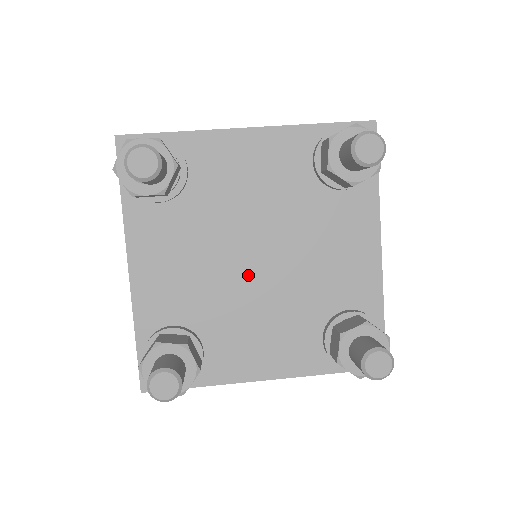
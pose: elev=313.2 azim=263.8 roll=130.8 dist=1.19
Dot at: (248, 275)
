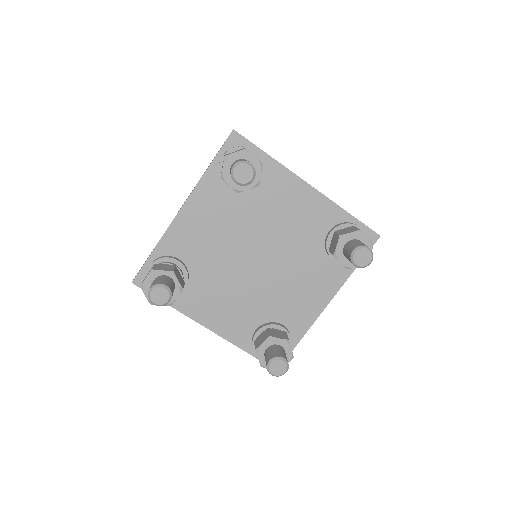
Dot at: (262, 271)
